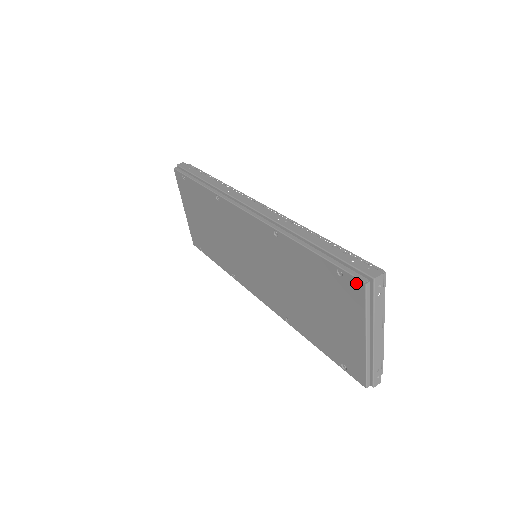
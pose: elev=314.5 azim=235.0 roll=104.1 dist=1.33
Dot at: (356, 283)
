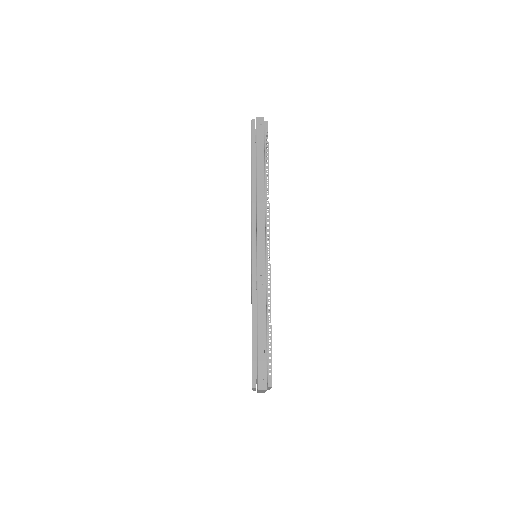
Dot at: (252, 378)
